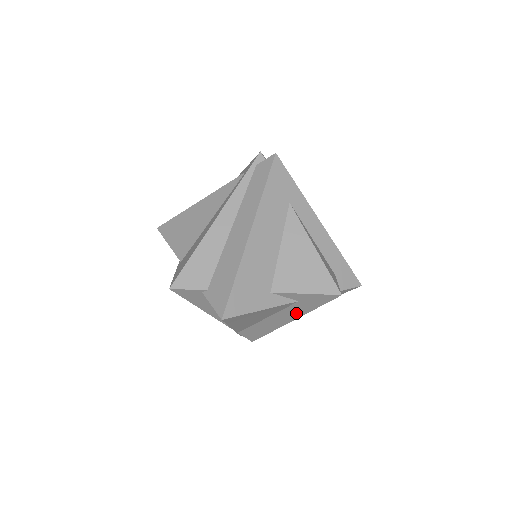
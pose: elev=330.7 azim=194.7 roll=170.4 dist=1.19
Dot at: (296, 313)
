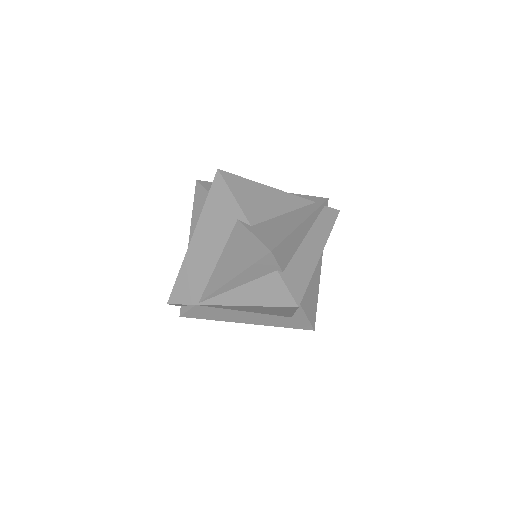
Dot at: (267, 321)
